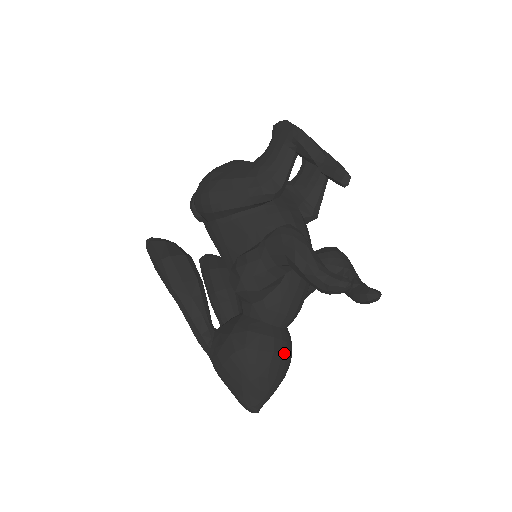
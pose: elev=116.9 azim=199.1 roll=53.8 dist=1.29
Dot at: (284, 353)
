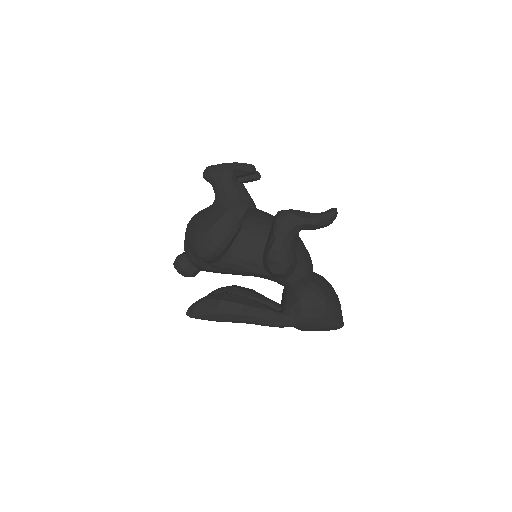
Dot at: (327, 281)
